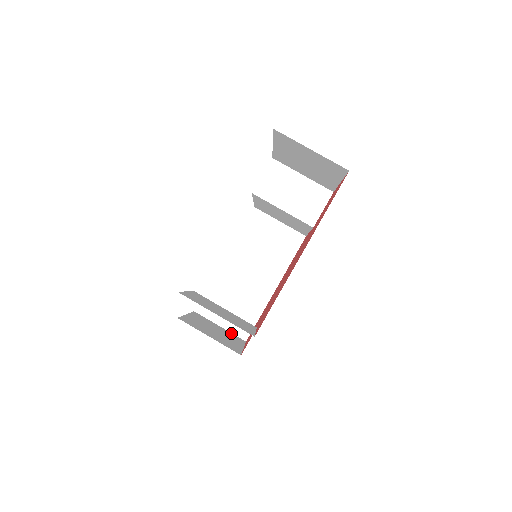
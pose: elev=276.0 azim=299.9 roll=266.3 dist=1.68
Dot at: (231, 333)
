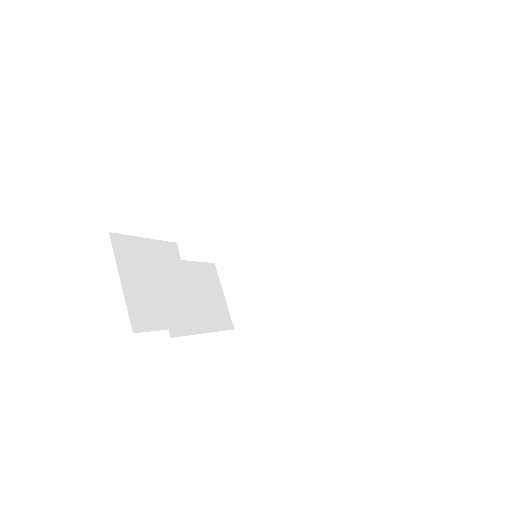
Dot at: (227, 310)
